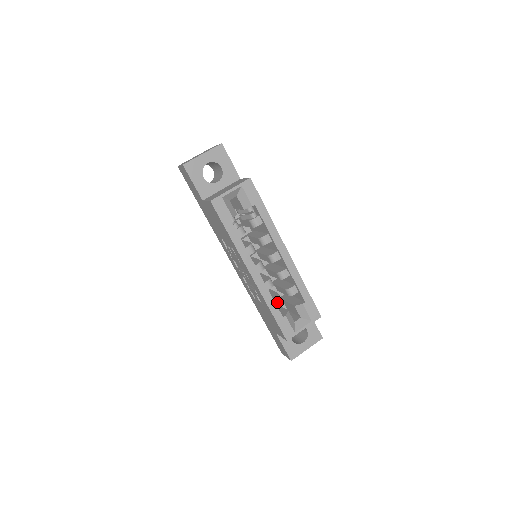
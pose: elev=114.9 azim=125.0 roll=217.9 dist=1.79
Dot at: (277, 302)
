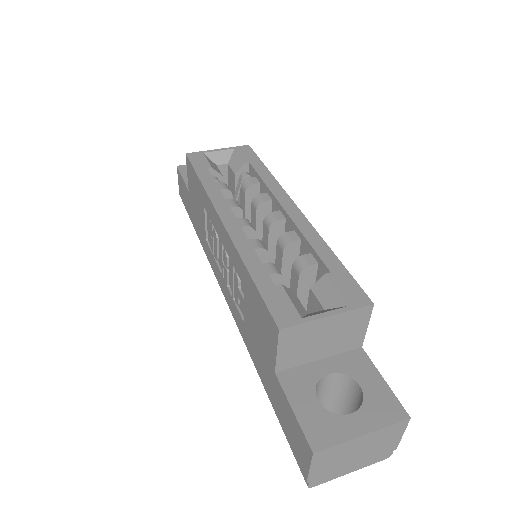
Dot at: (268, 269)
